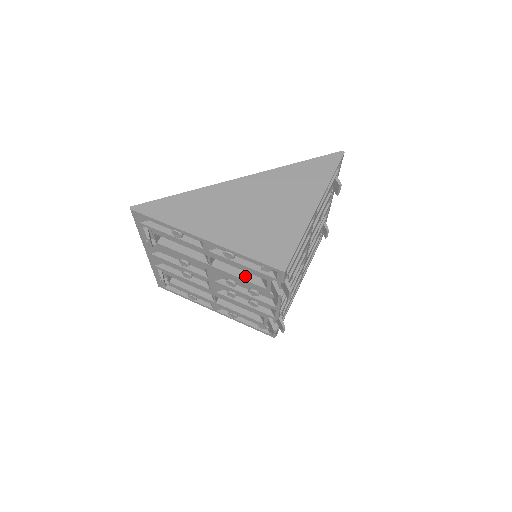
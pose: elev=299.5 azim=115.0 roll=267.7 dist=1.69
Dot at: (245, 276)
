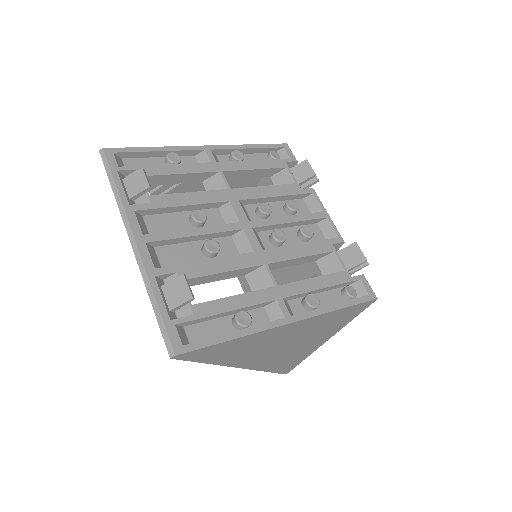
Dot at: occluded
